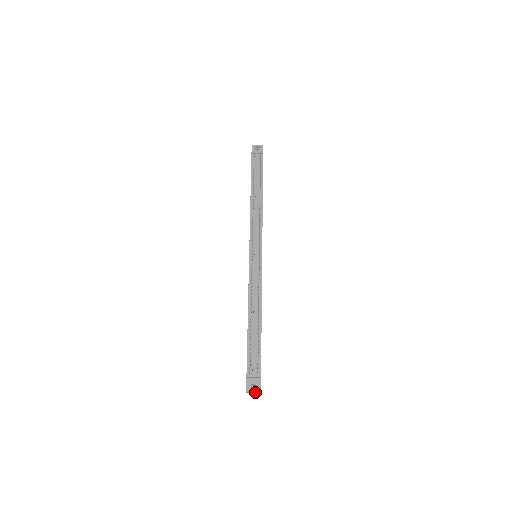
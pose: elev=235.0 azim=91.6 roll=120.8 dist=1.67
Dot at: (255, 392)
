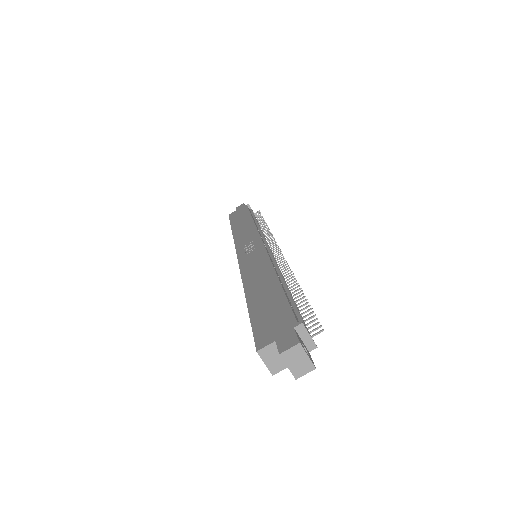
Dot at: (304, 361)
